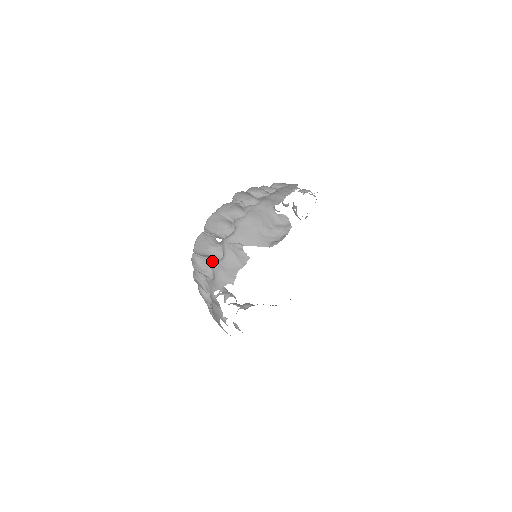
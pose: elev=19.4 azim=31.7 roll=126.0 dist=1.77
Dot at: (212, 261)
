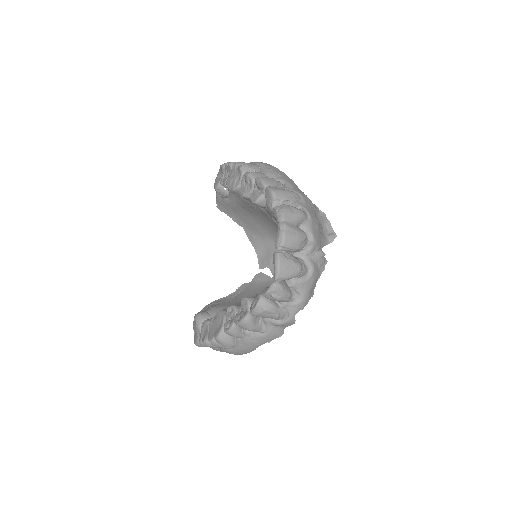
Dot at: (299, 281)
